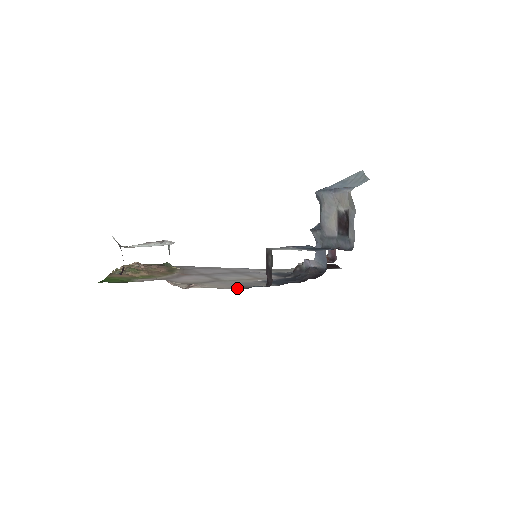
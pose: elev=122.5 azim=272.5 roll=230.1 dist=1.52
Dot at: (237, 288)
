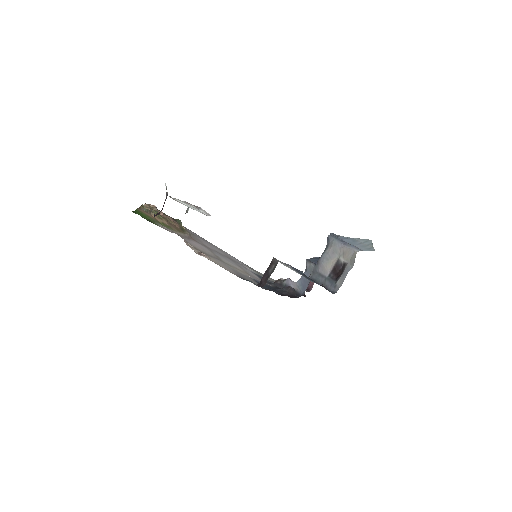
Dot at: (236, 275)
